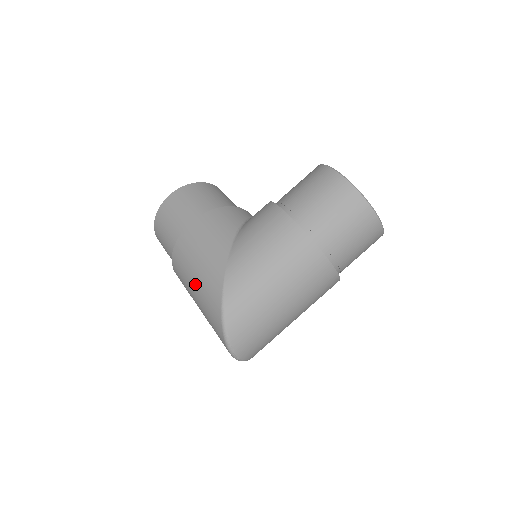
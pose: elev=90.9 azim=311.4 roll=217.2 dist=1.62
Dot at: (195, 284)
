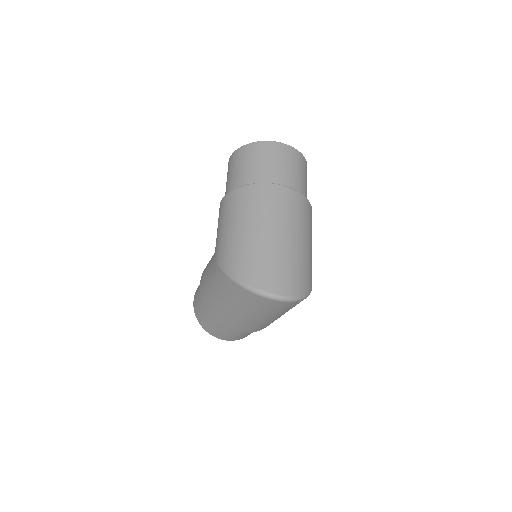
Dot at: (220, 300)
